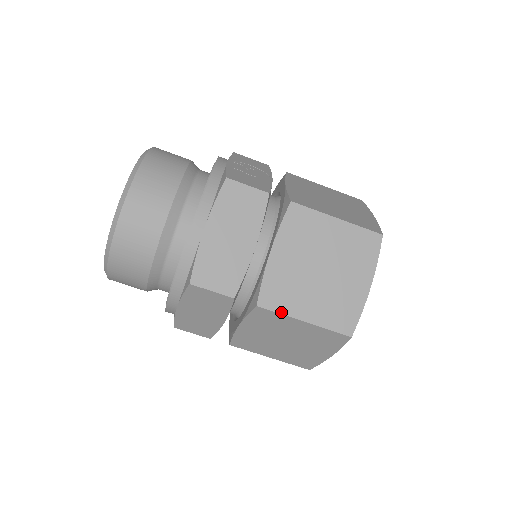
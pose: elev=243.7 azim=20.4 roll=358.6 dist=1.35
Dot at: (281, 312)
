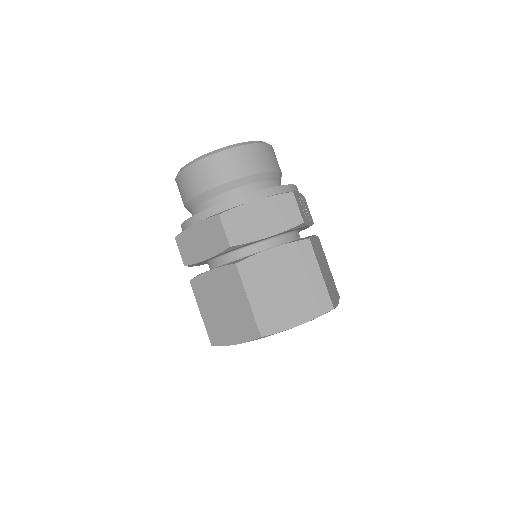
Dot at: (243, 281)
